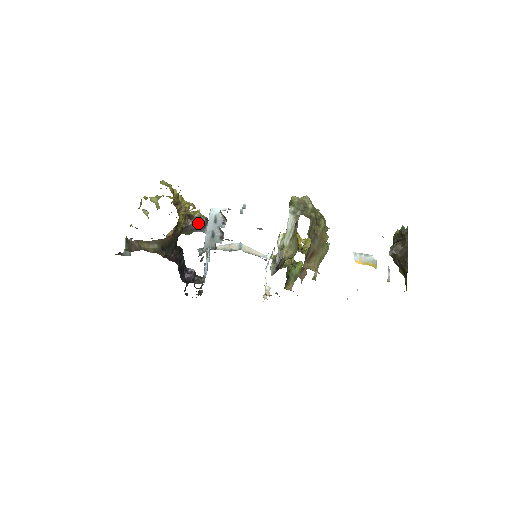
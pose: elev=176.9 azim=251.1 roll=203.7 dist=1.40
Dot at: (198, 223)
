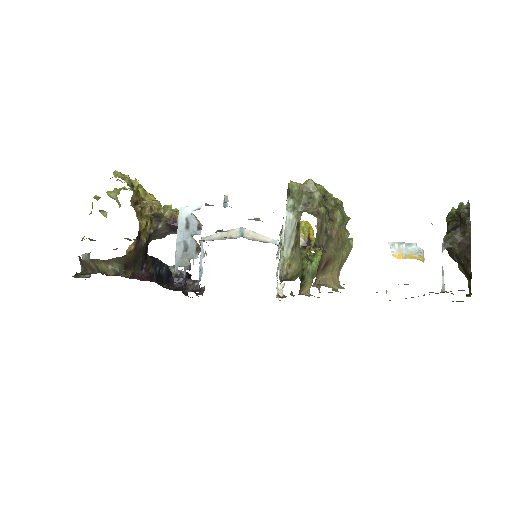
Dot at: (170, 225)
